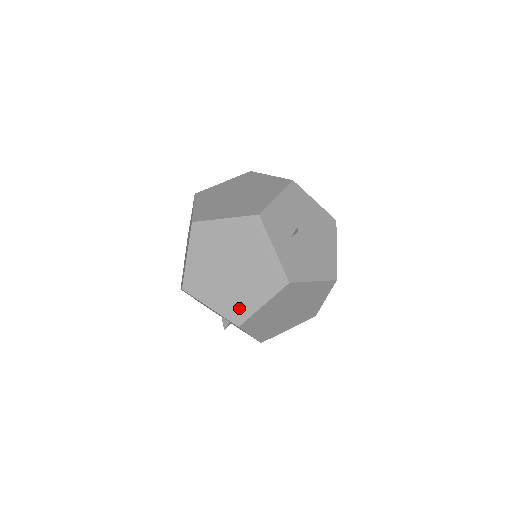
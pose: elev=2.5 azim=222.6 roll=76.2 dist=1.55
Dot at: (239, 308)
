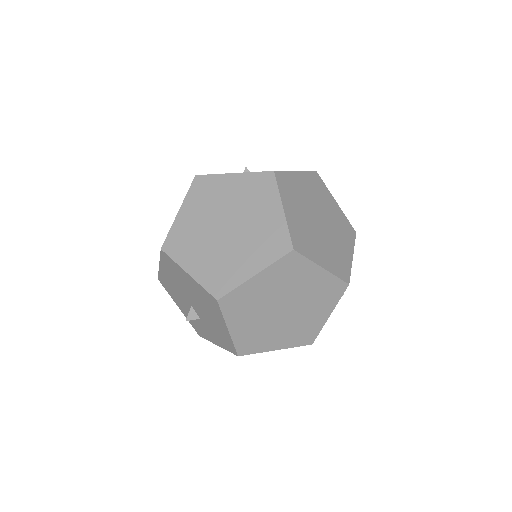
Dot at: (255, 343)
